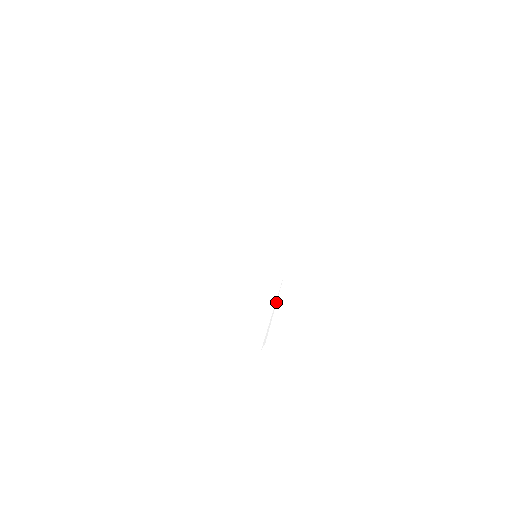
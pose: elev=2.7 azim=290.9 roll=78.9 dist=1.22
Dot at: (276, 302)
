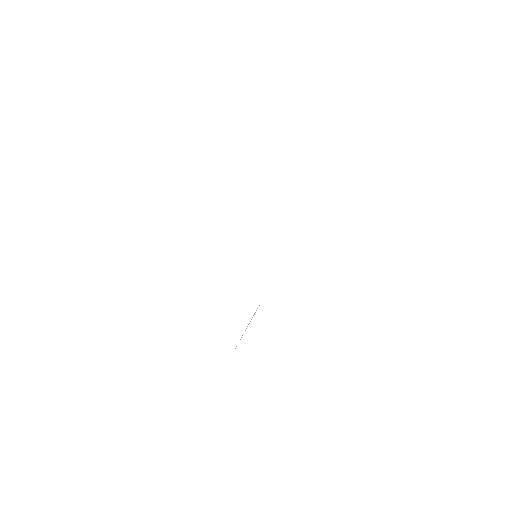
Dot at: (273, 256)
